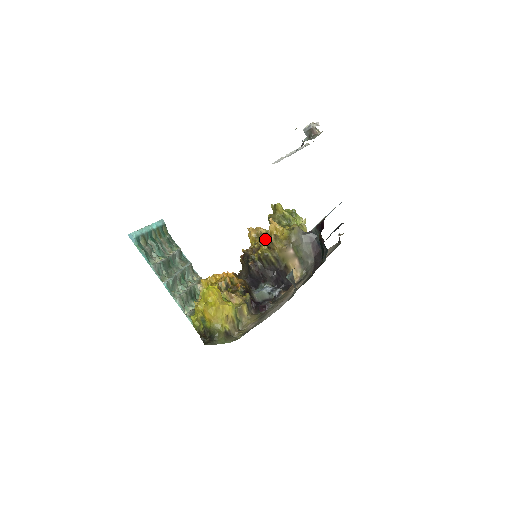
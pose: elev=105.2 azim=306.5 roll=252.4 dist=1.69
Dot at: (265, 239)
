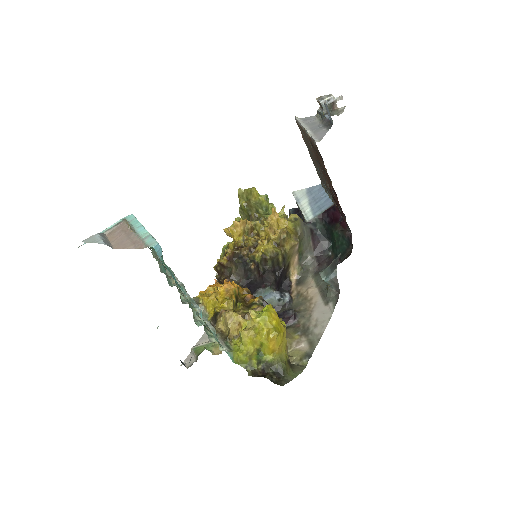
Dot at: (256, 233)
